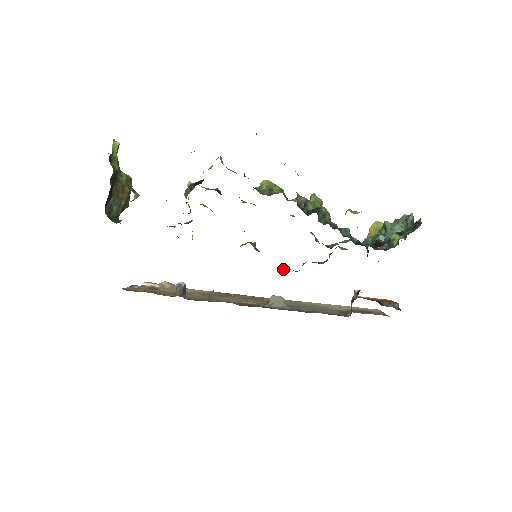
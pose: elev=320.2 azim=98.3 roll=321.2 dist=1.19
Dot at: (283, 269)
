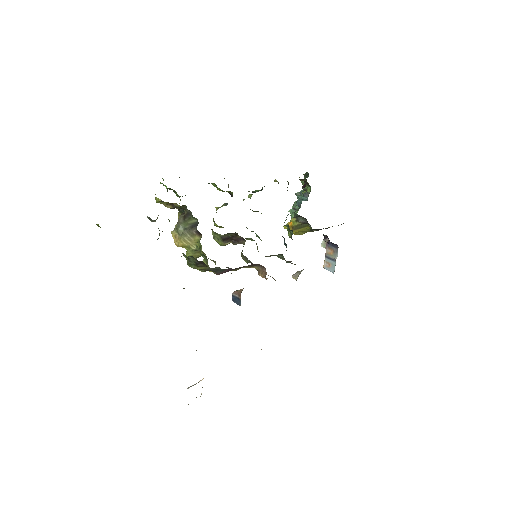
Dot at: occluded
